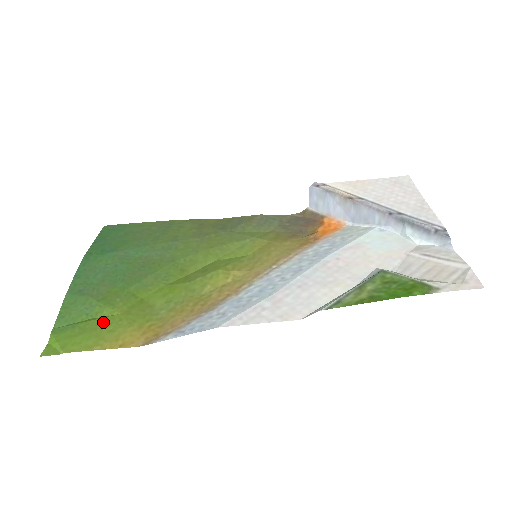
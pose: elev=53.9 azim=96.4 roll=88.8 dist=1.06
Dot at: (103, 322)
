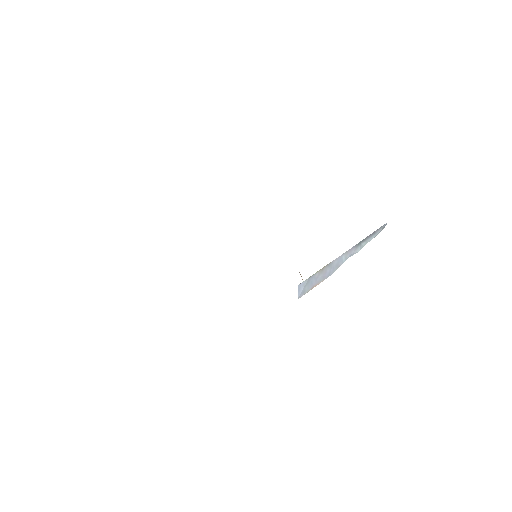
Dot at: occluded
